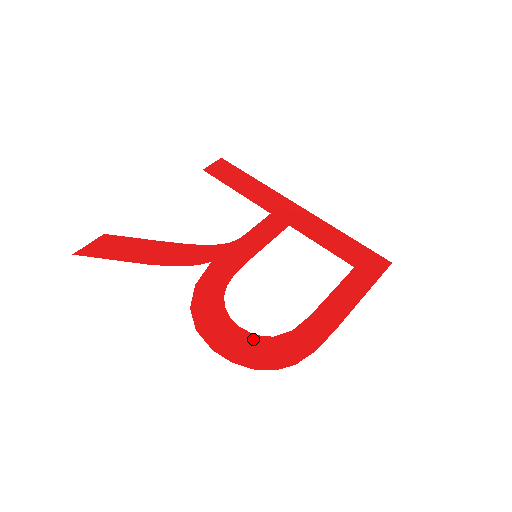
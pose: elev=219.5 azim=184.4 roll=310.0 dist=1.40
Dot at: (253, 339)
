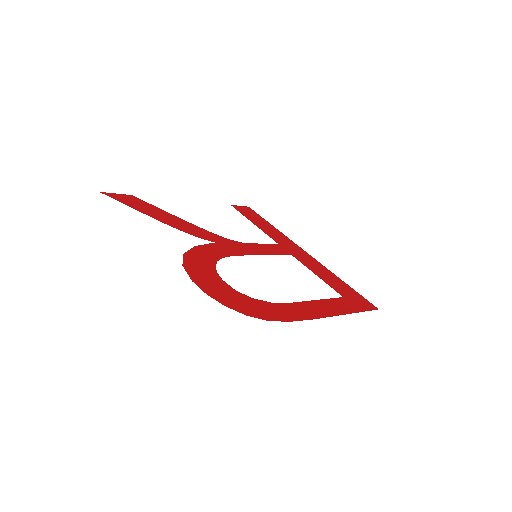
Dot at: (233, 291)
